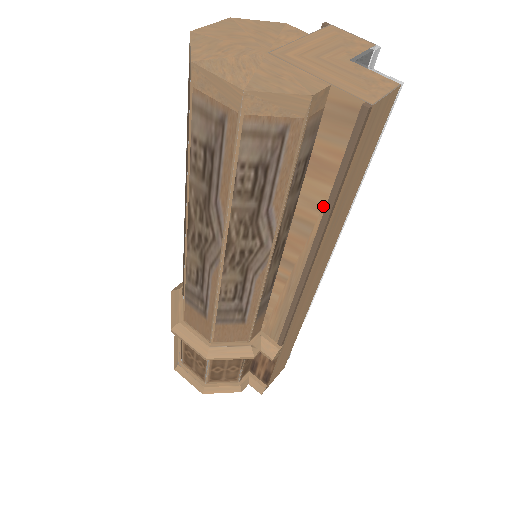
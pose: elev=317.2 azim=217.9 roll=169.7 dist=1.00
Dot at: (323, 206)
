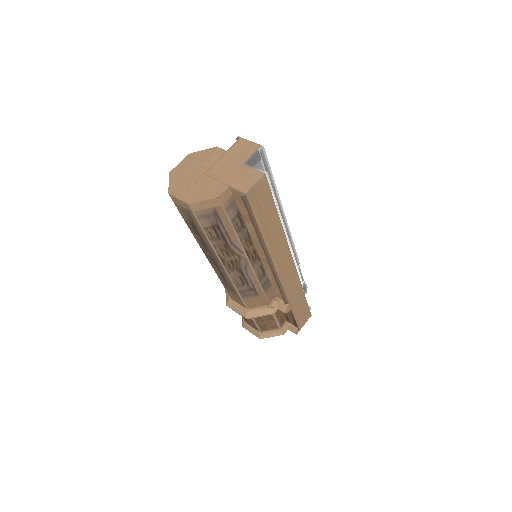
Dot at: occluded
